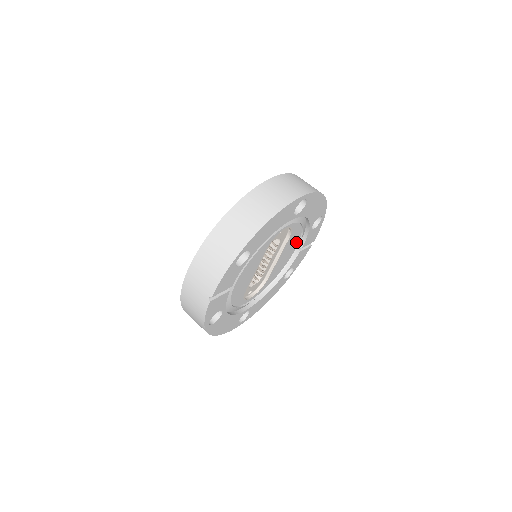
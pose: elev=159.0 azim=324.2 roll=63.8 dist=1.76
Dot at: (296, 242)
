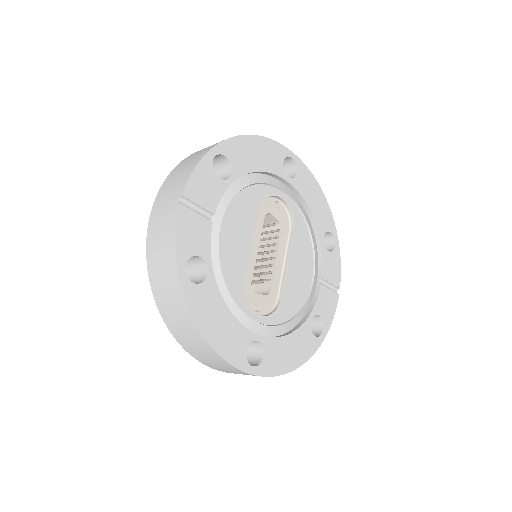
Dot at: (309, 258)
